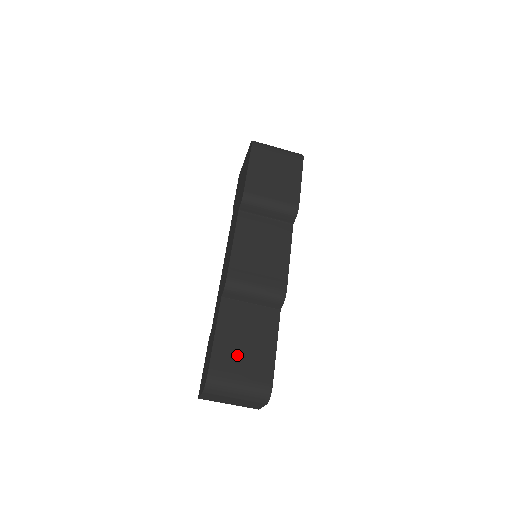
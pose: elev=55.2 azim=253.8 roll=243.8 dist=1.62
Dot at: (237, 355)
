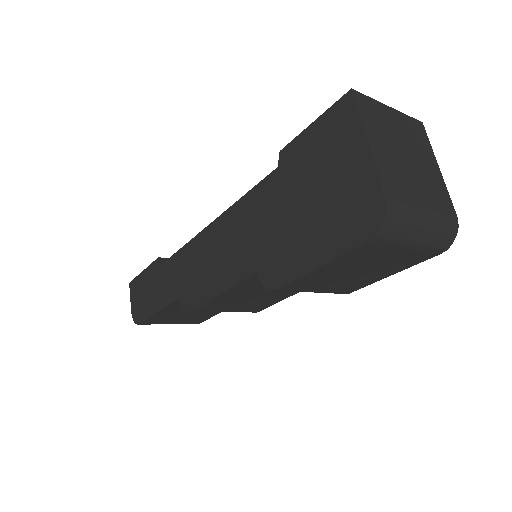
Dot at: (175, 318)
